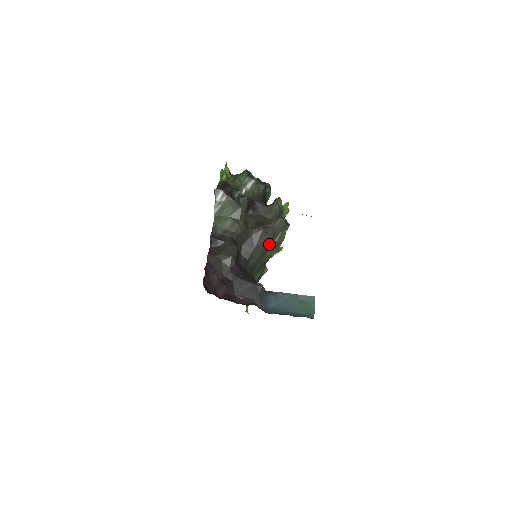
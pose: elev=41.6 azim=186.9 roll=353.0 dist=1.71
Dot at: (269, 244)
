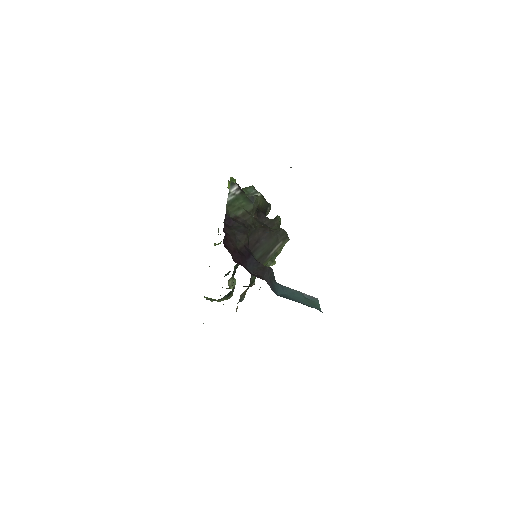
Dot at: (271, 247)
